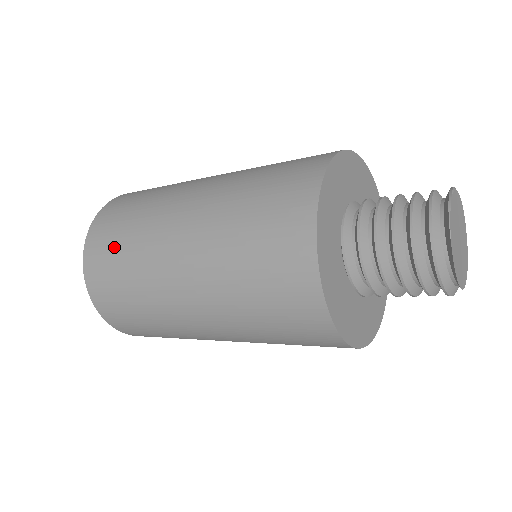
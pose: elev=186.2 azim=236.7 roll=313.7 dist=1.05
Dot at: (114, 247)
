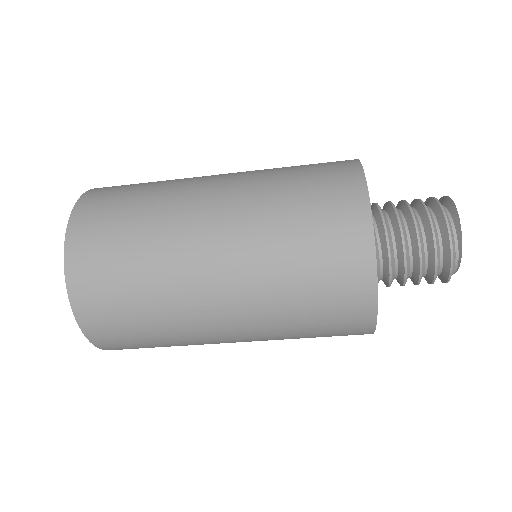
Dot at: (131, 187)
